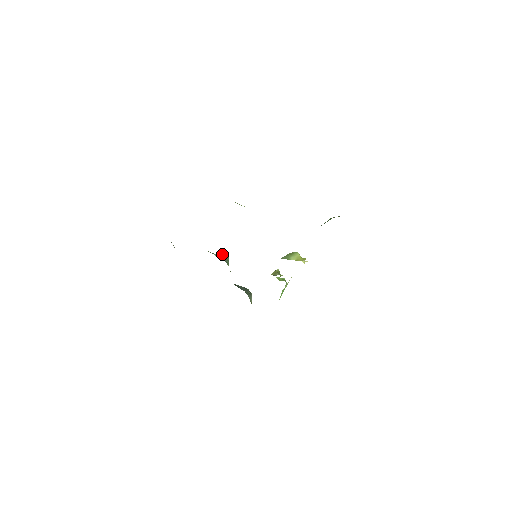
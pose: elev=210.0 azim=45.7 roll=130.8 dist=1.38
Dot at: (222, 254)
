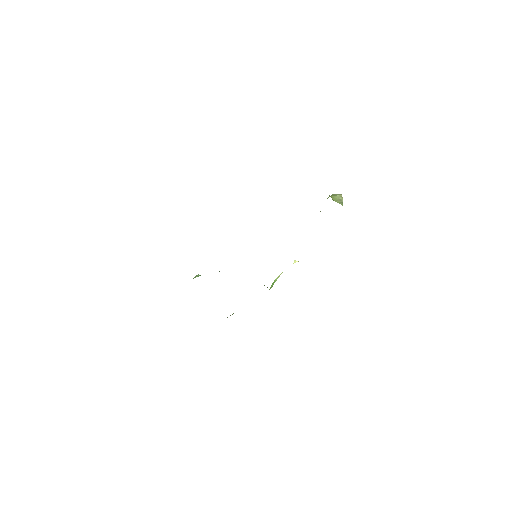
Dot at: occluded
